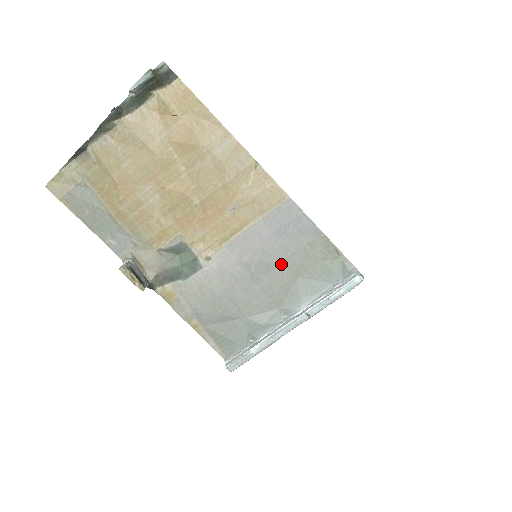
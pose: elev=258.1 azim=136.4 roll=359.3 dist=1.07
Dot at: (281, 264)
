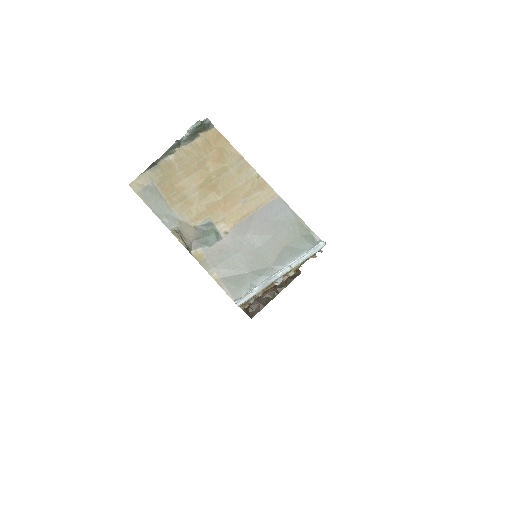
Dot at: (273, 237)
